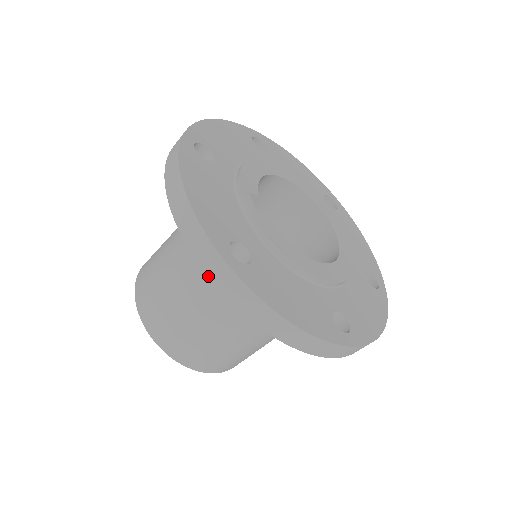
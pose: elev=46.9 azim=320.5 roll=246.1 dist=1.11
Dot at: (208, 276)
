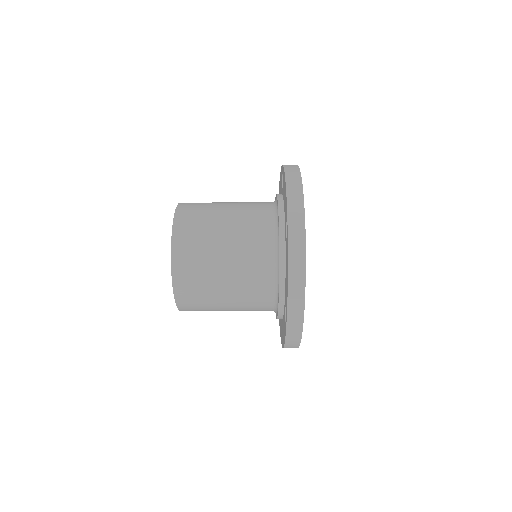
Dot at: (288, 223)
